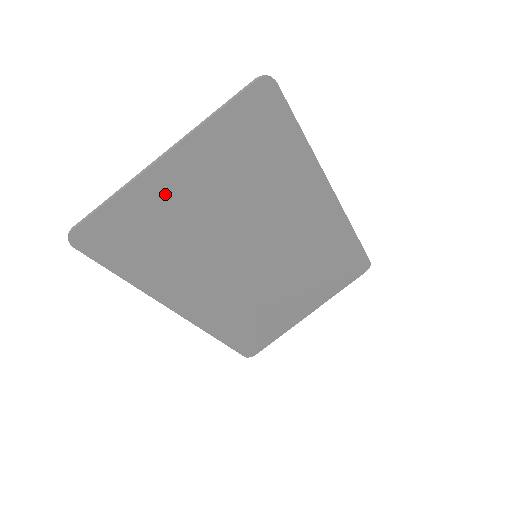
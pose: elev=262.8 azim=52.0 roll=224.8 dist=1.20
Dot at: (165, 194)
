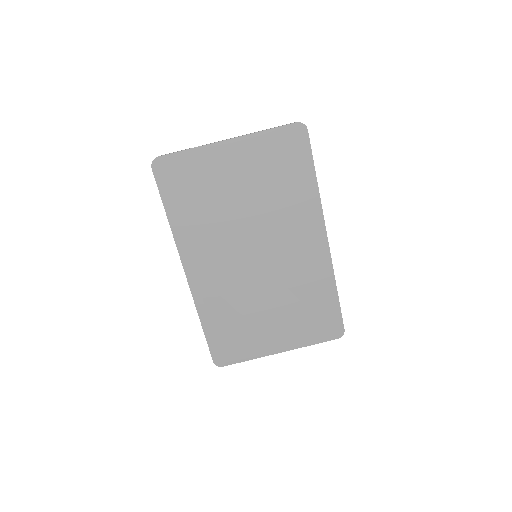
Dot at: (218, 165)
